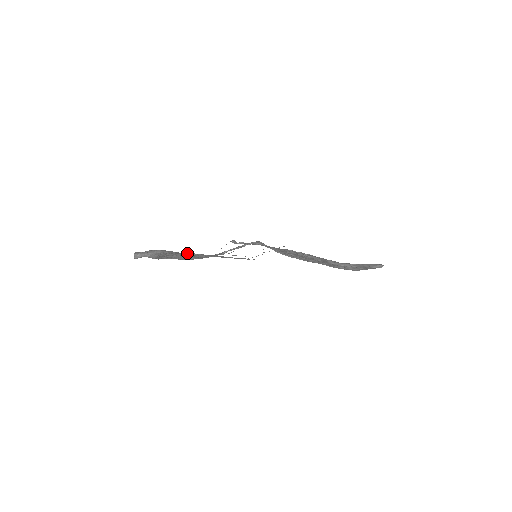
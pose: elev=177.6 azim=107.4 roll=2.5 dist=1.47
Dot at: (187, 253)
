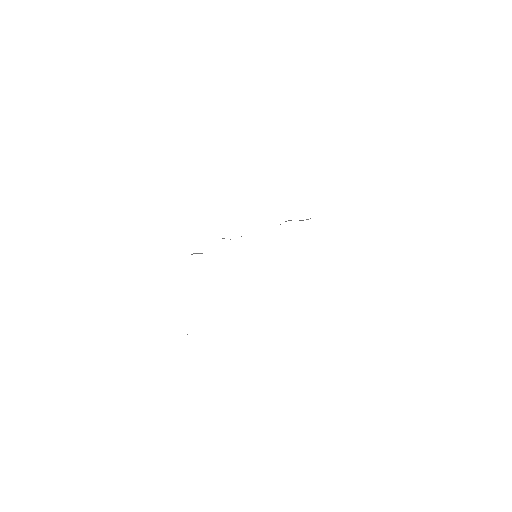
Dot at: occluded
